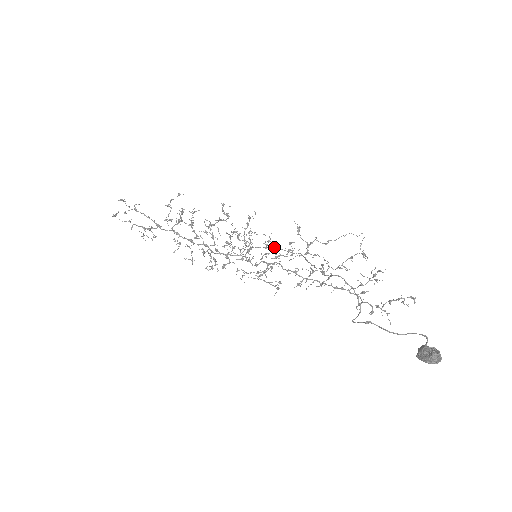
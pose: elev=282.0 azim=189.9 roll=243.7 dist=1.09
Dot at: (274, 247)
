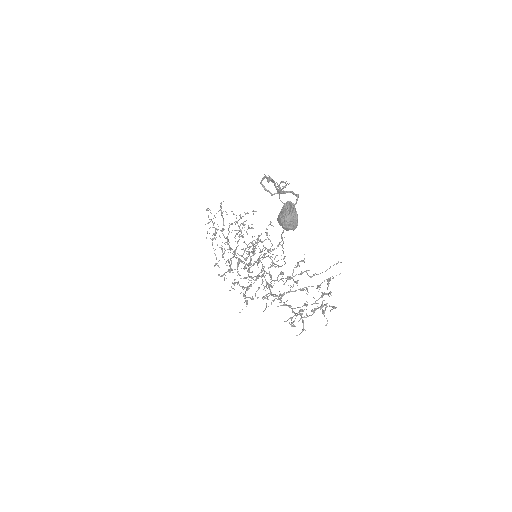
Dot at: occluded
